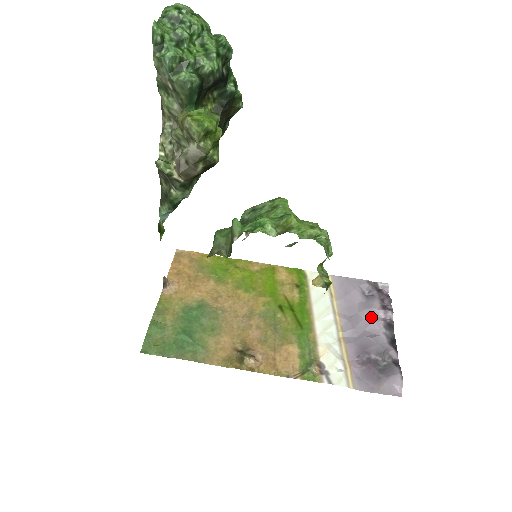
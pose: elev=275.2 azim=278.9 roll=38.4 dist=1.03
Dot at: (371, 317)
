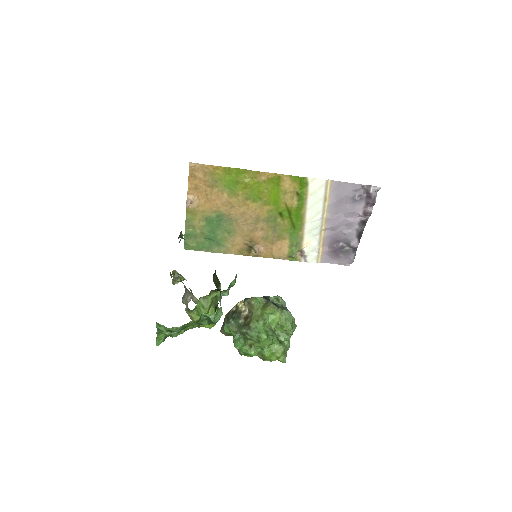
Dot at: (351, 218)
